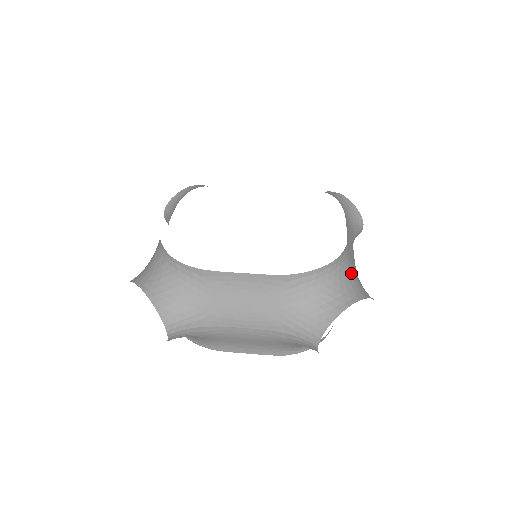
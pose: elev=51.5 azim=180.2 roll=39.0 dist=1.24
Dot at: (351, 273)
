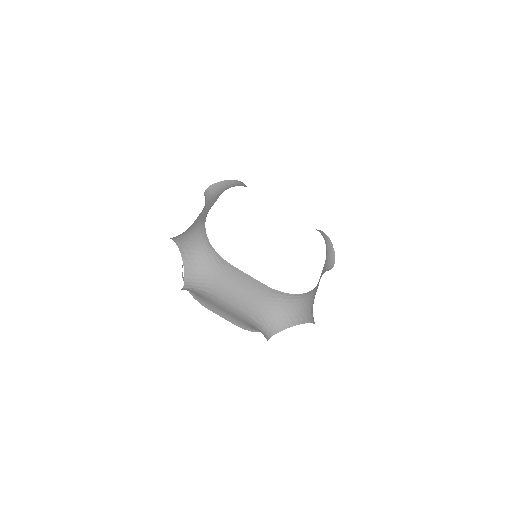
Dot at: (311, 303)
